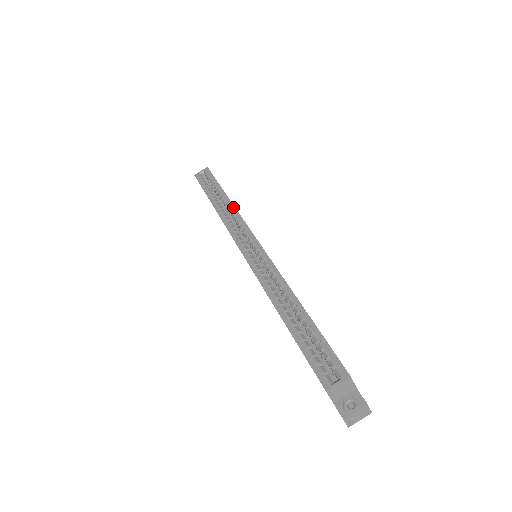
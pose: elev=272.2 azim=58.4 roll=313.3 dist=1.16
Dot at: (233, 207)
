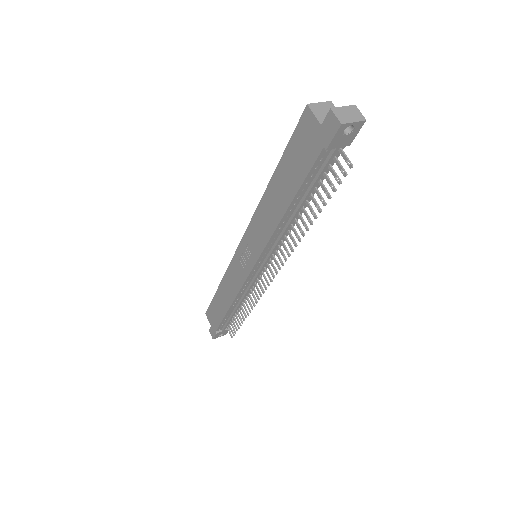
Dot at: occluded
